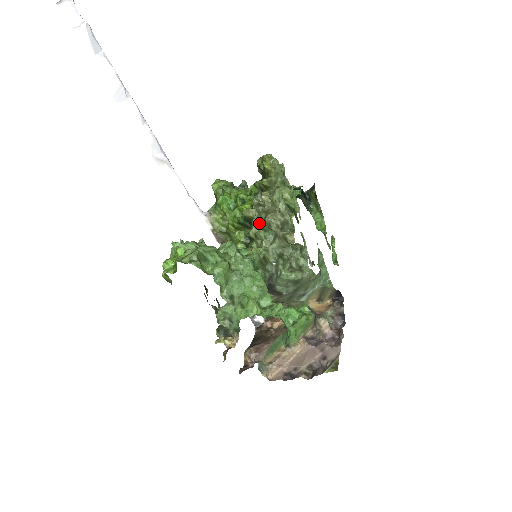
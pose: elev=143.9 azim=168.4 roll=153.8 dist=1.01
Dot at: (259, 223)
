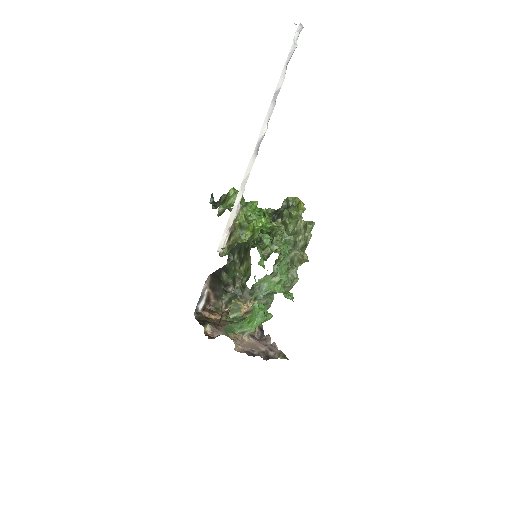
Dot at: (287, 235)
